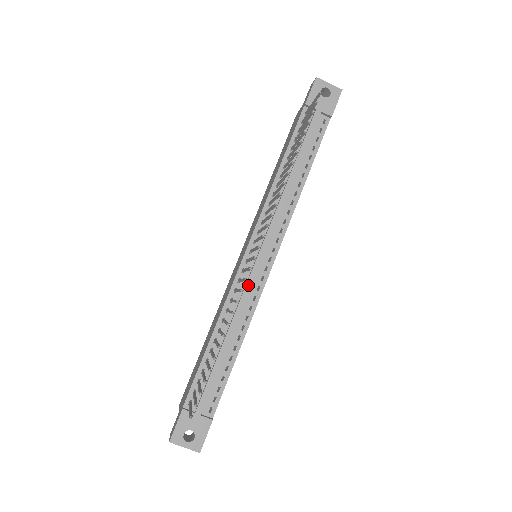
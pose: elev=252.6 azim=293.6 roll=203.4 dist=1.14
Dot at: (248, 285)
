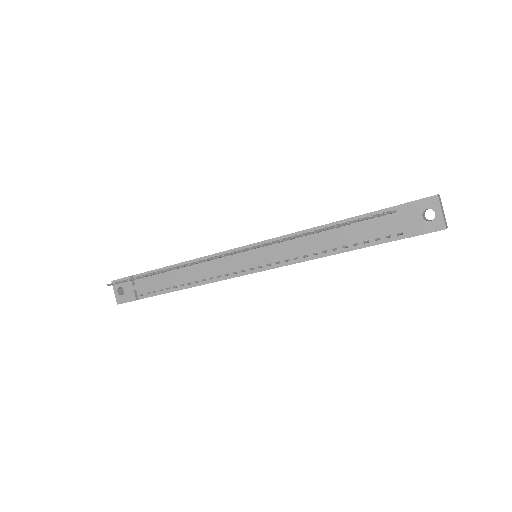
Dot at: (222, 265)
